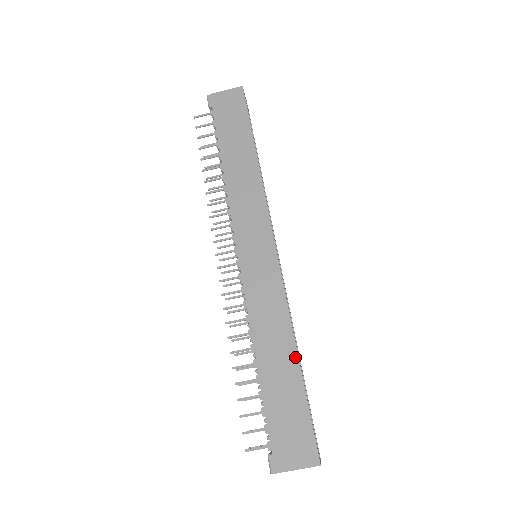
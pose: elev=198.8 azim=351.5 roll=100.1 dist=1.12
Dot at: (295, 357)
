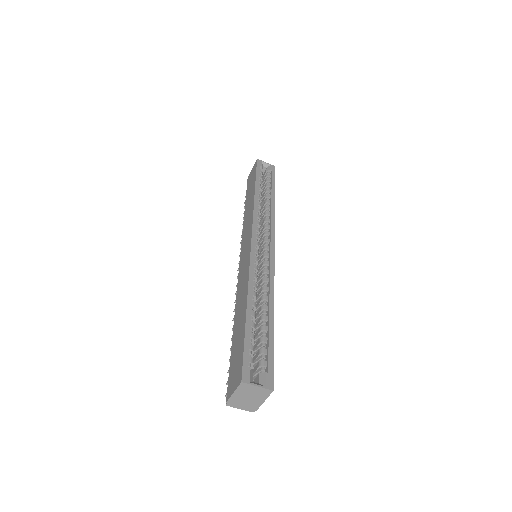
Dot at: (245, 307)
